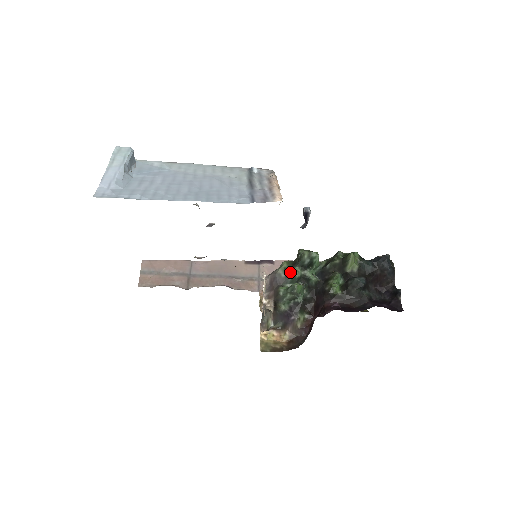
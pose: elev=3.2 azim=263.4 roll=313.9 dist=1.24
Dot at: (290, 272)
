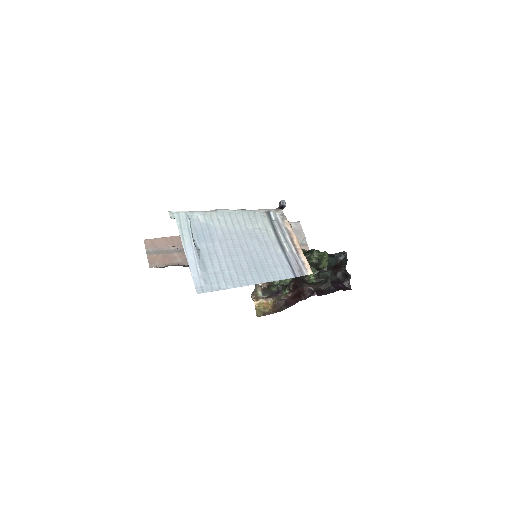
Dot at: occluded
